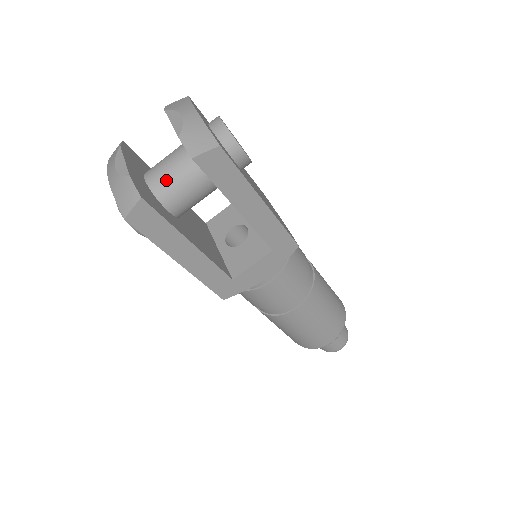
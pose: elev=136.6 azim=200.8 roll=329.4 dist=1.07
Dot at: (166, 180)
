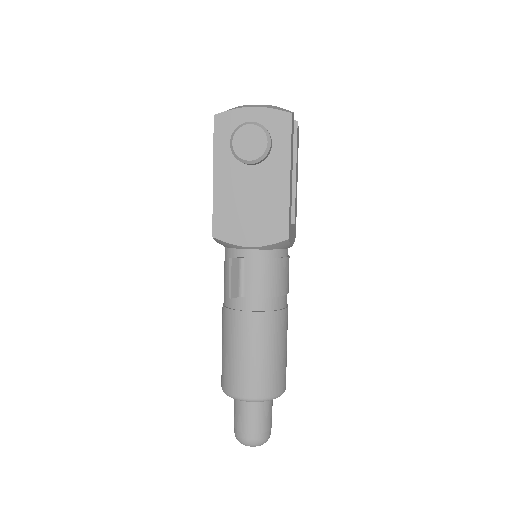
Dot at: occluded
